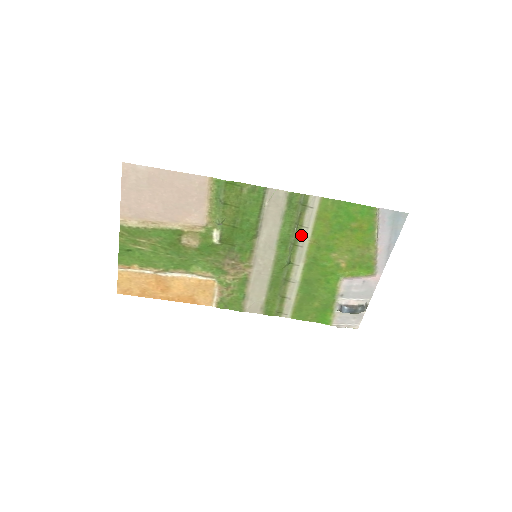
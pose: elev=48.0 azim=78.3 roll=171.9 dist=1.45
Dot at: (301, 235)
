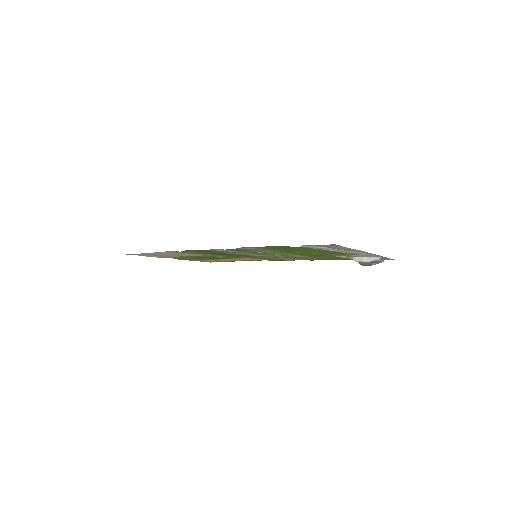
Dot at: (268, 252)
